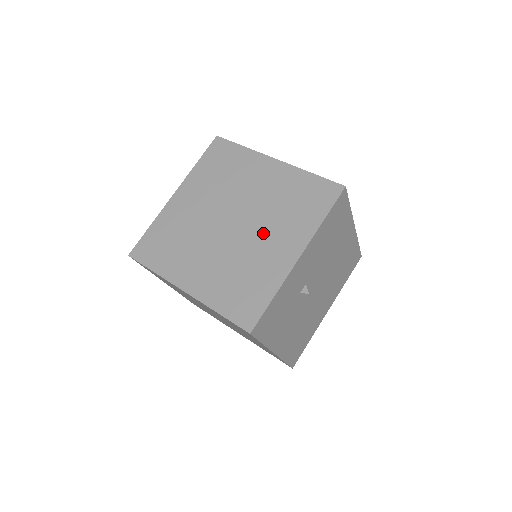
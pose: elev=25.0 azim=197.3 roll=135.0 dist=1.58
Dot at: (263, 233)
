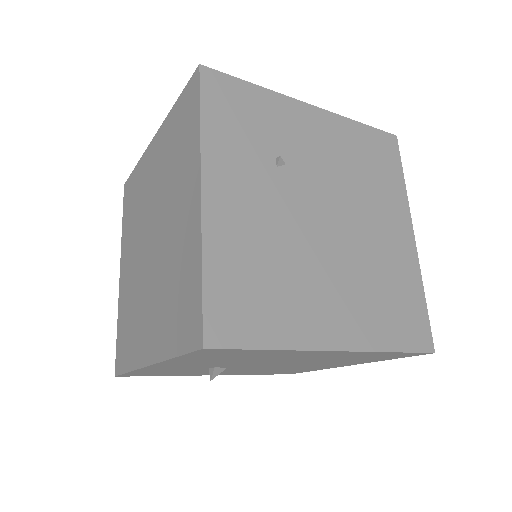
Dot at: (152, 292)
